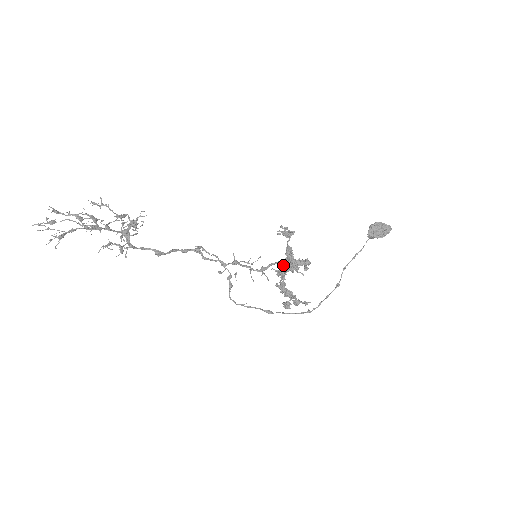
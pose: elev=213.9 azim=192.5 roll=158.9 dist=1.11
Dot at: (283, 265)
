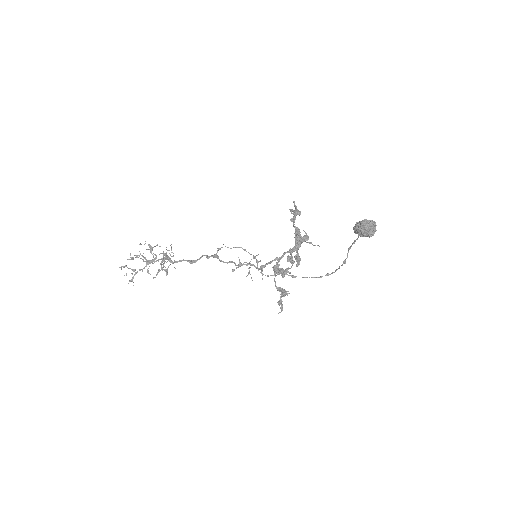
Dot at: occluded
